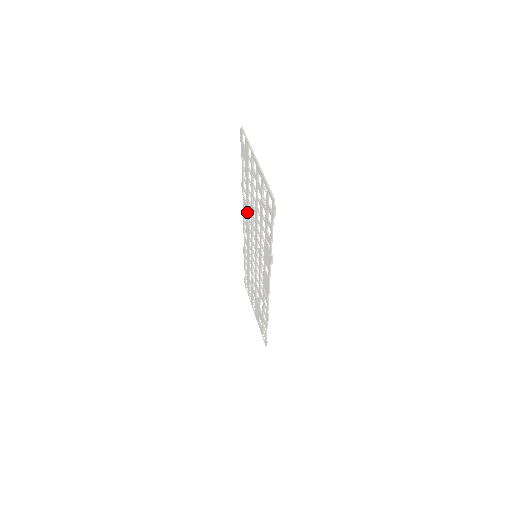
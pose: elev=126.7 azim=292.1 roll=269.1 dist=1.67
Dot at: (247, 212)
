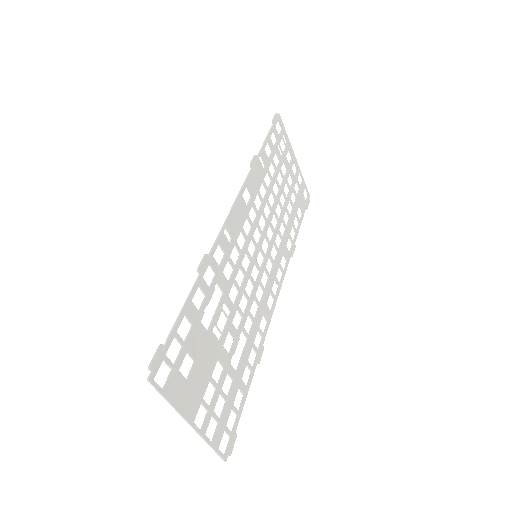
Dot at: (281, 248)
